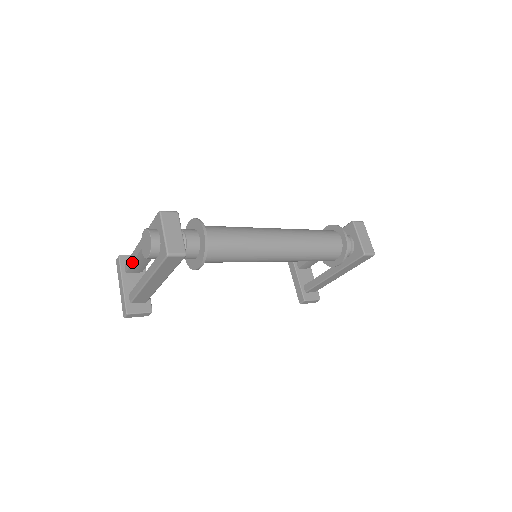
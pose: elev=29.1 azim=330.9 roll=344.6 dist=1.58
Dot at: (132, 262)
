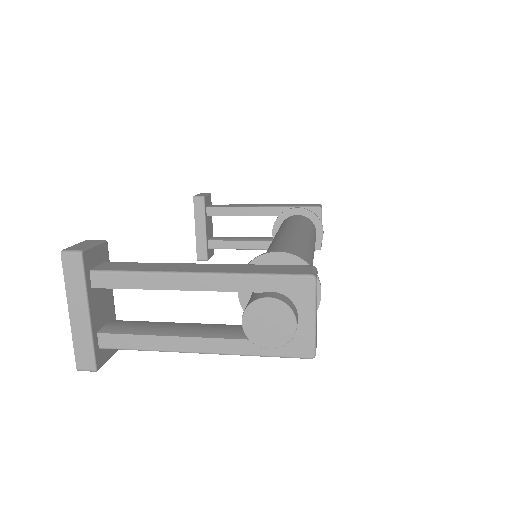
Dot at: occluded
